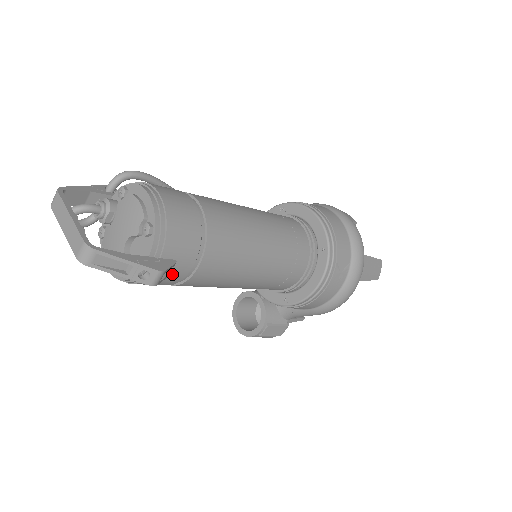
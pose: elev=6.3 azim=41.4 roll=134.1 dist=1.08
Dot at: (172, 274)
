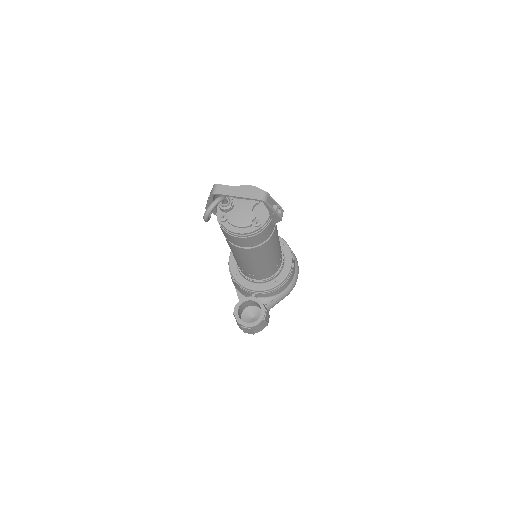
Dot at: (272, 226)
